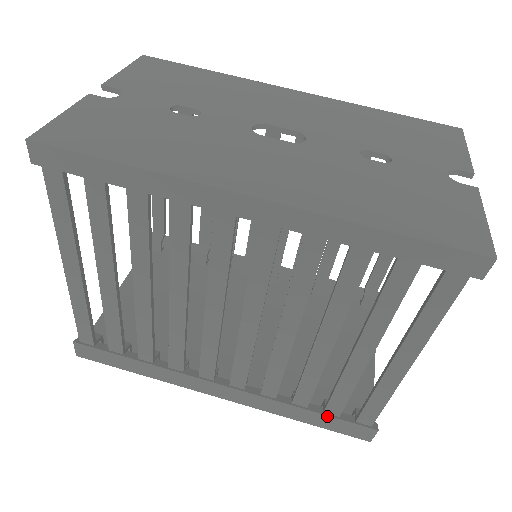
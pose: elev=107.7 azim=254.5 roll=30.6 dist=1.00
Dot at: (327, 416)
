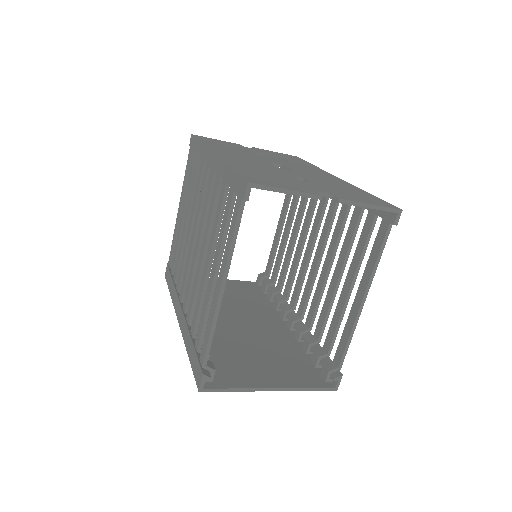
Dot at: (195, 350)
